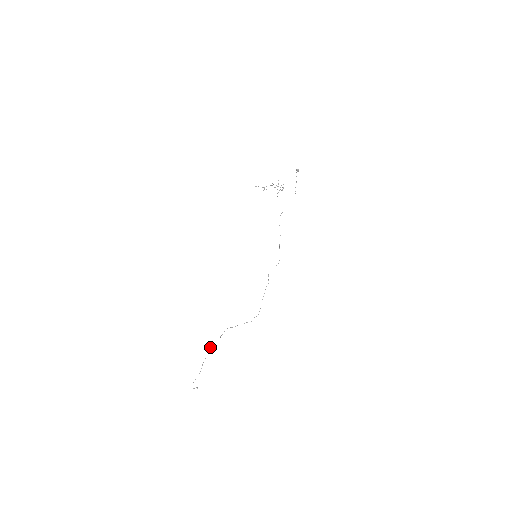
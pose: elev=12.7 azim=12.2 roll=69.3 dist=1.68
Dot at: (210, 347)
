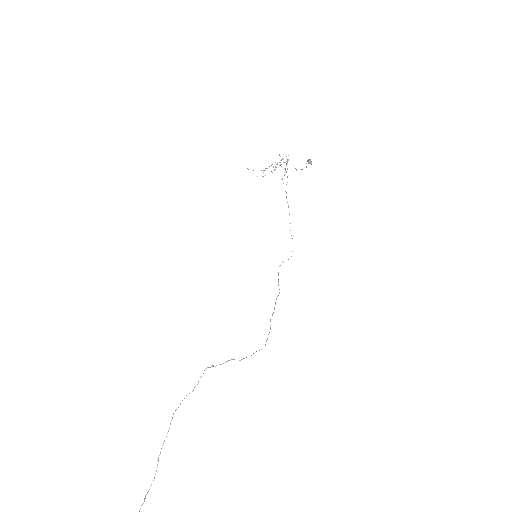
Dot at: occluded
